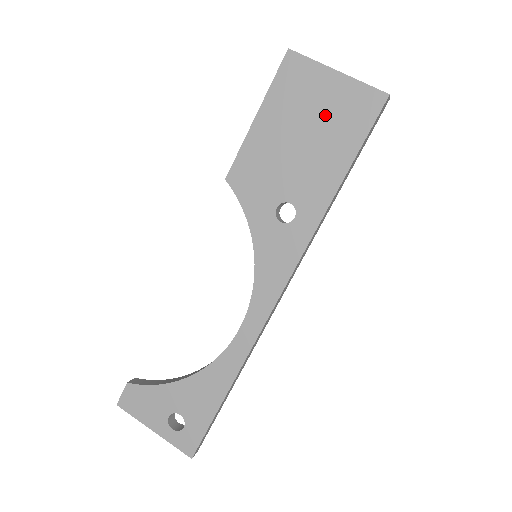
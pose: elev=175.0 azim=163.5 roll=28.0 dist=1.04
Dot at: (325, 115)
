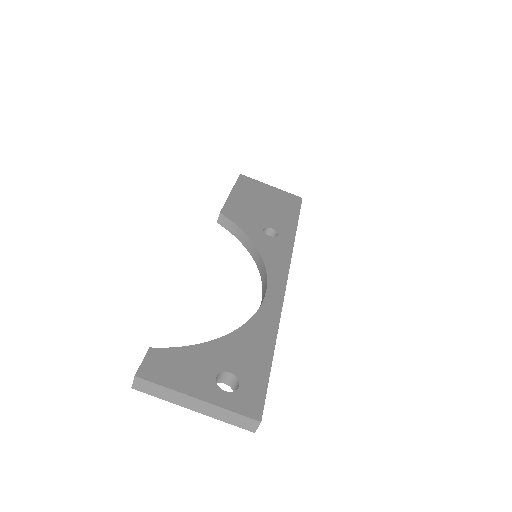
Dot at: (273, 198)
